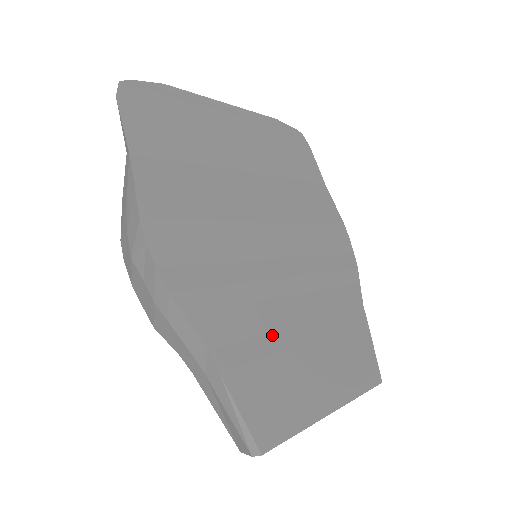
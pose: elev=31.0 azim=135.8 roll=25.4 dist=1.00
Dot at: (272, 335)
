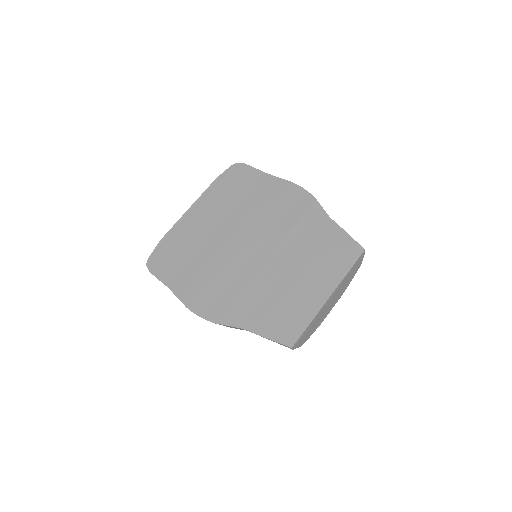
Dot at: (272, 294)
